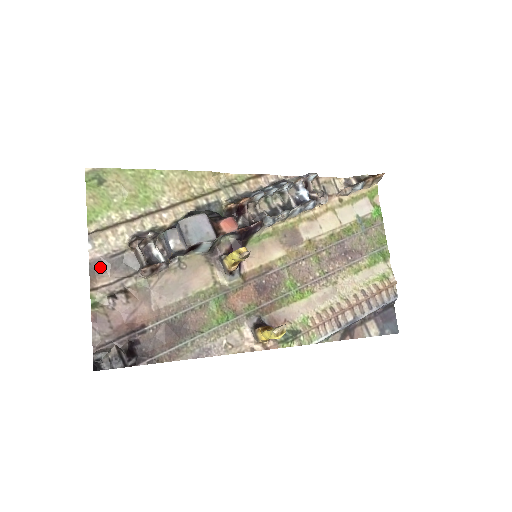
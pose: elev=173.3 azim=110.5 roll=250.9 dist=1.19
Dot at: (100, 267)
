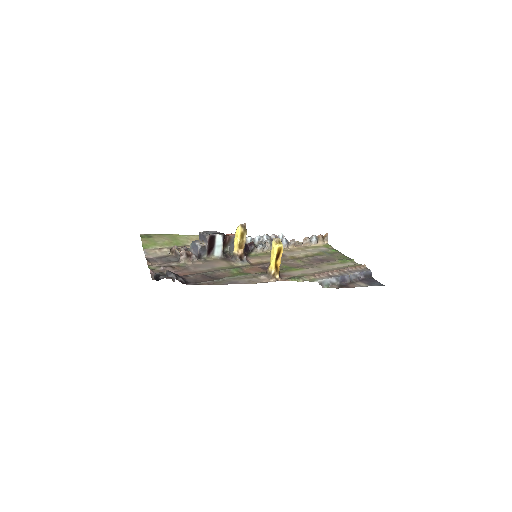
Dot at: (153, 260)
